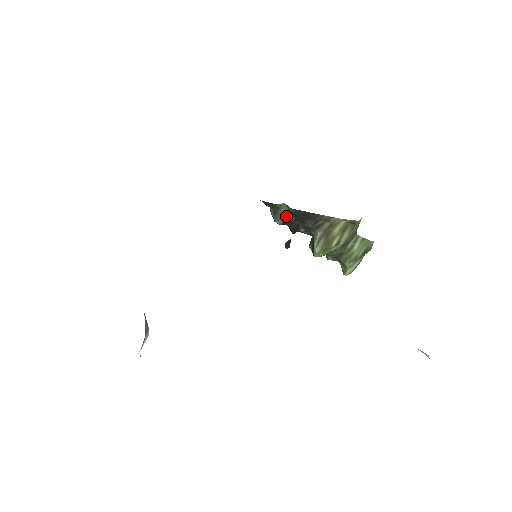
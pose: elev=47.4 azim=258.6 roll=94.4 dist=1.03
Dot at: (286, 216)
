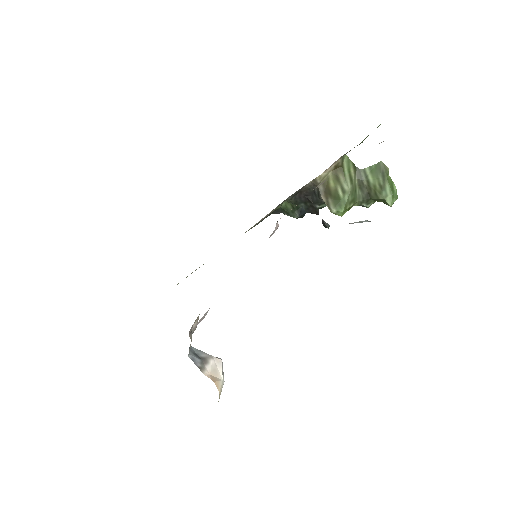
Dot at: (294, 208)
